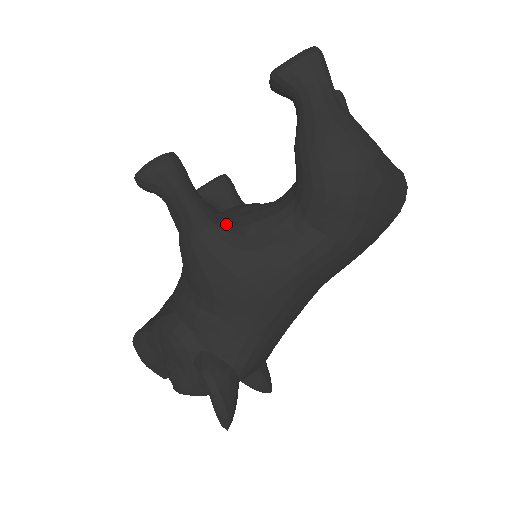
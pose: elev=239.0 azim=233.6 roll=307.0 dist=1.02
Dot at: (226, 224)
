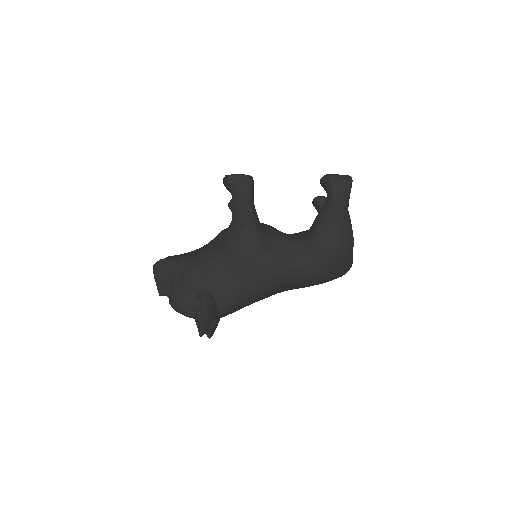
Dot at: (263, 231)
